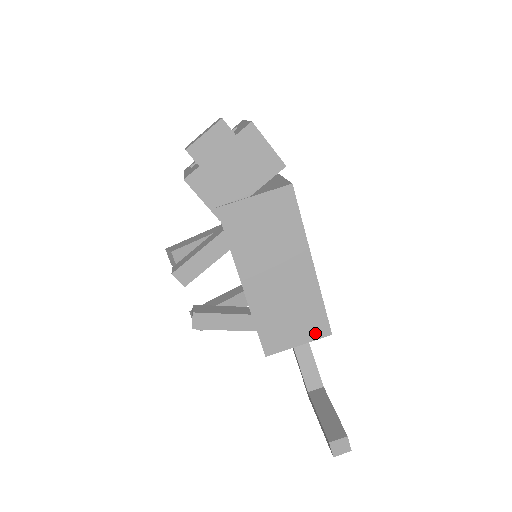
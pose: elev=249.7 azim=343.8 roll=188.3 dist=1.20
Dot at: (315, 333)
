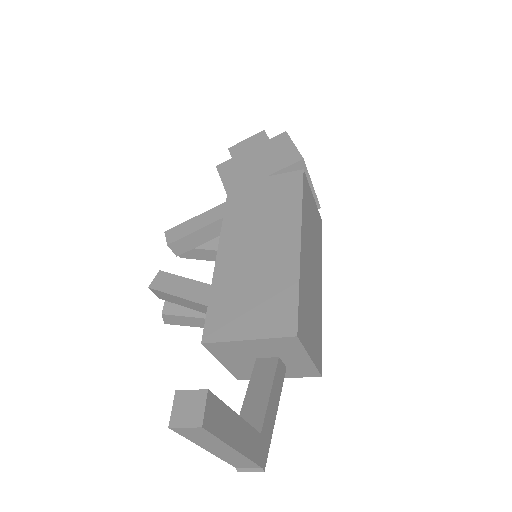
Dot at: (275, 327)
